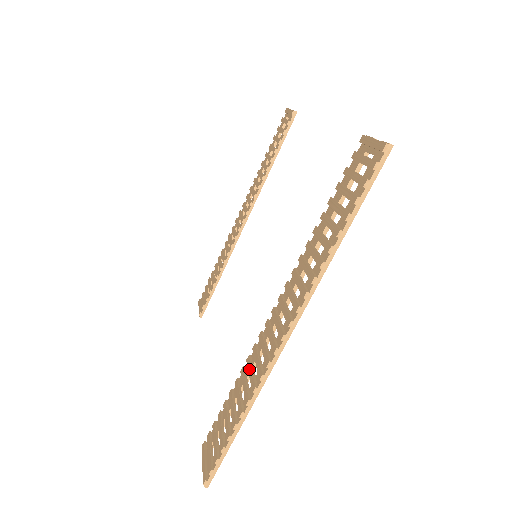
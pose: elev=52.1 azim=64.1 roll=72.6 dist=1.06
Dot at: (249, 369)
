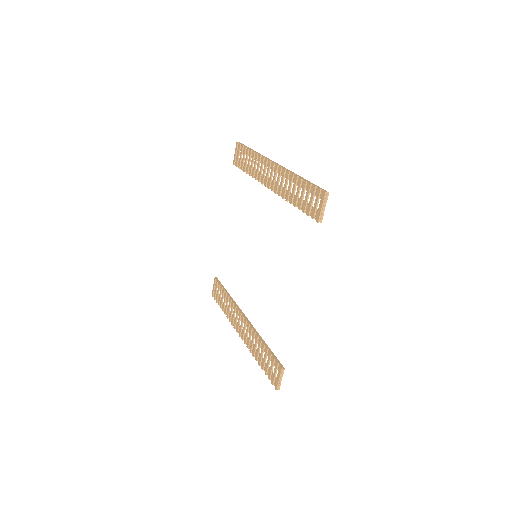
Dot at: (231, 309)
